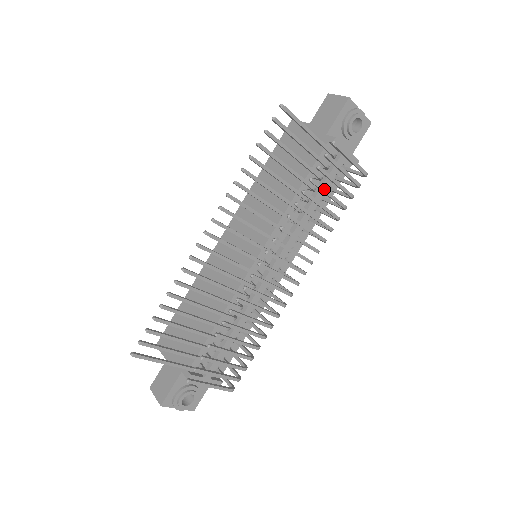
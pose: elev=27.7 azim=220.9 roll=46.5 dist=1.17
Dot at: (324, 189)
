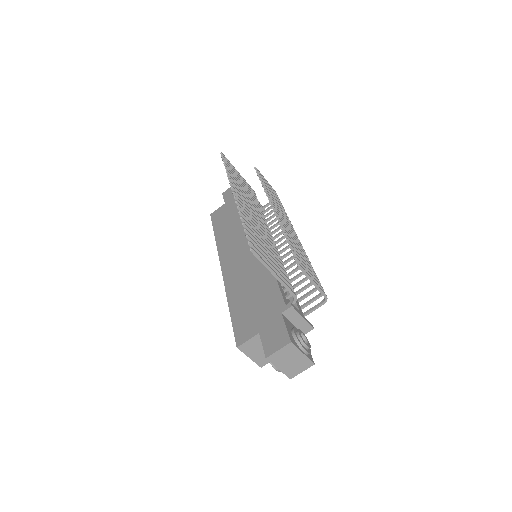
Dot at: (268, 187)
